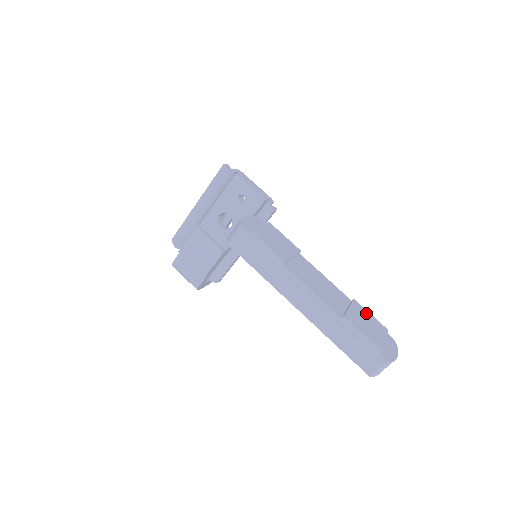
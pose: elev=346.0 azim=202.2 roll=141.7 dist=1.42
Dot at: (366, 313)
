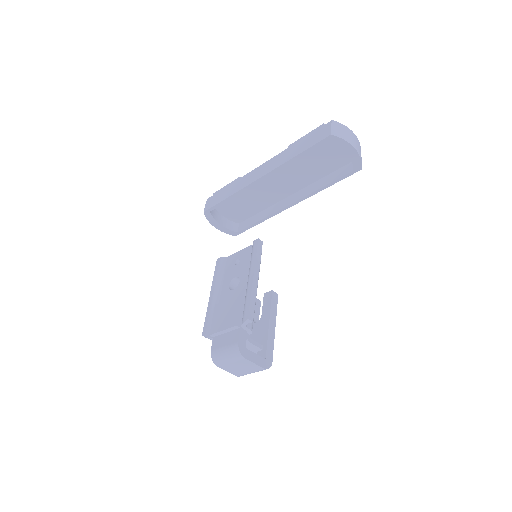
Dot at: occluded
